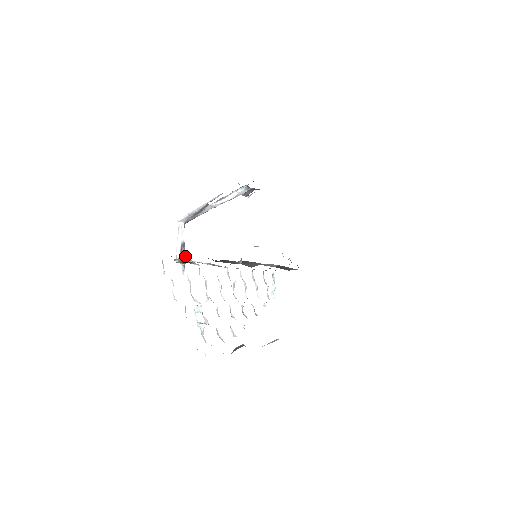
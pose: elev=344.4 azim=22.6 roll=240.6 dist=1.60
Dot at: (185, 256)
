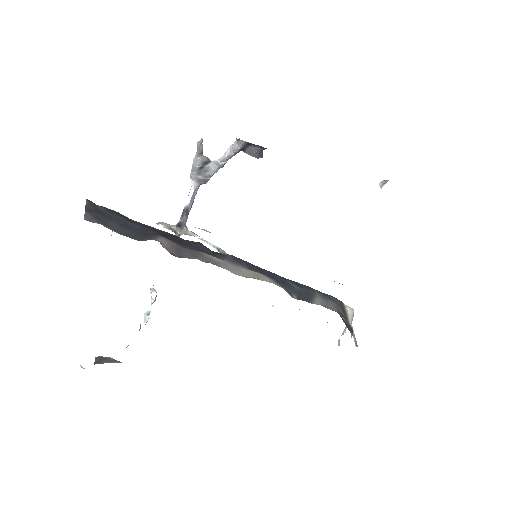
Dot at: (179, 224)
